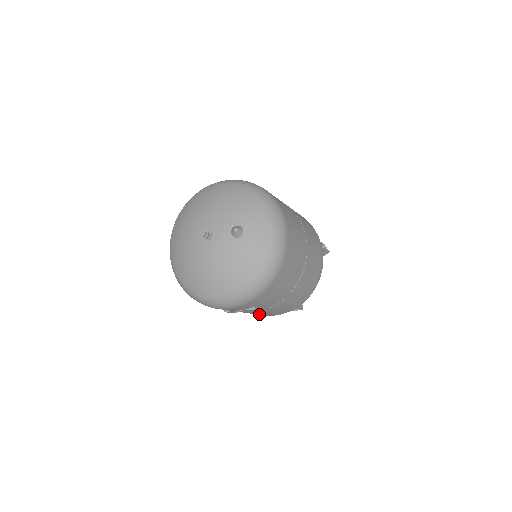
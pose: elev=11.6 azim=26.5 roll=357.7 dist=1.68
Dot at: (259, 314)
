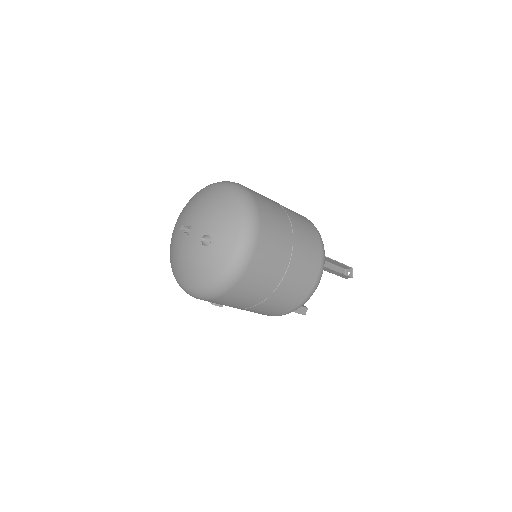
Dot at: occluded
